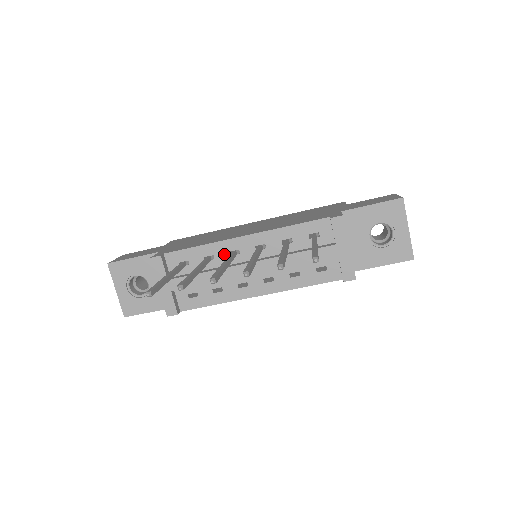
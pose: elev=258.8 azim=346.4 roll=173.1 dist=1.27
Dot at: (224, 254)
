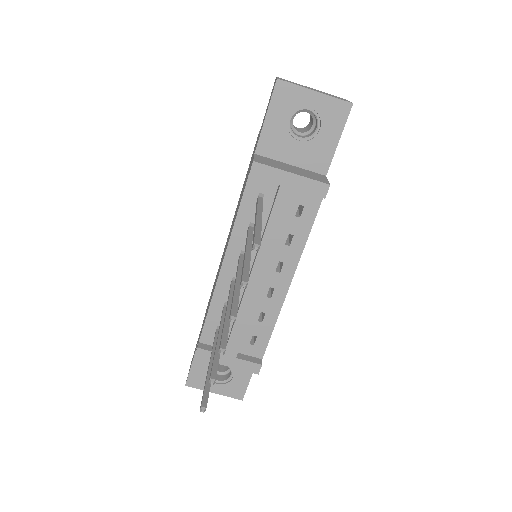
Dot at: occluded
